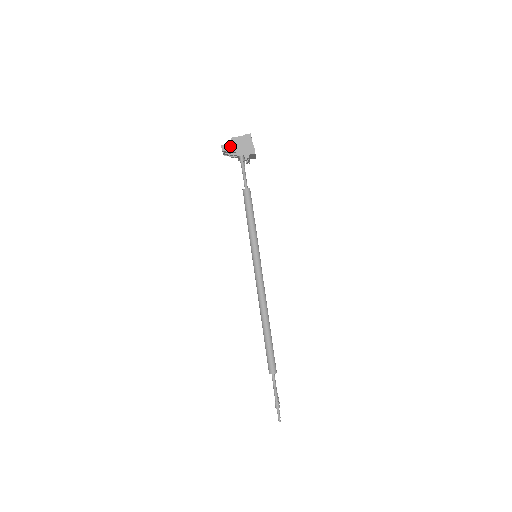
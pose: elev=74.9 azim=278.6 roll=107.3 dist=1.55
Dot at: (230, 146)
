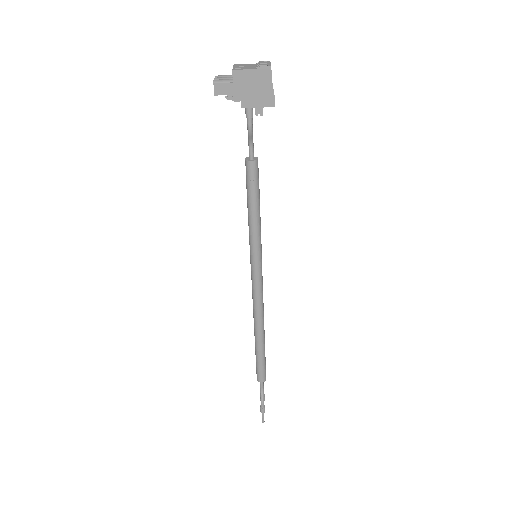
Dot at: (230, 87)
